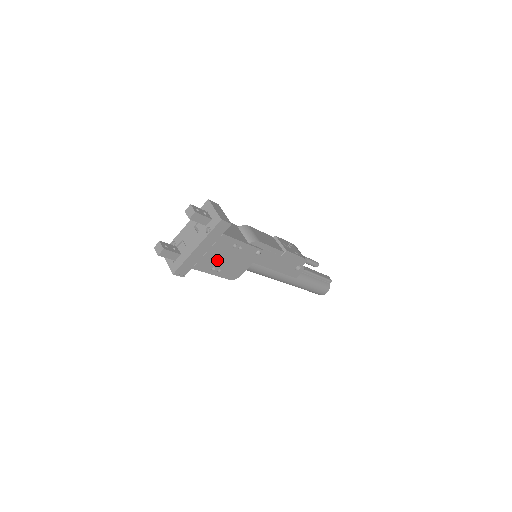
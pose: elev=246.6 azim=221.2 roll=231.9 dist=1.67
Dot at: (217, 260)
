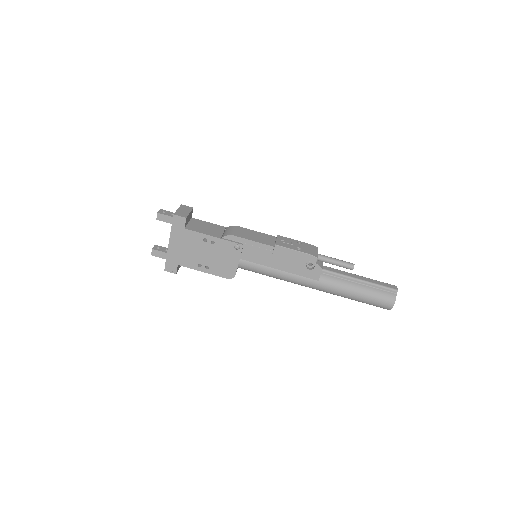
Dot at: (197, 256)
